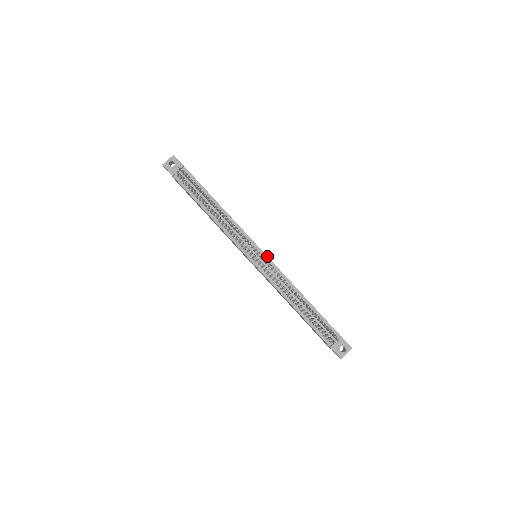
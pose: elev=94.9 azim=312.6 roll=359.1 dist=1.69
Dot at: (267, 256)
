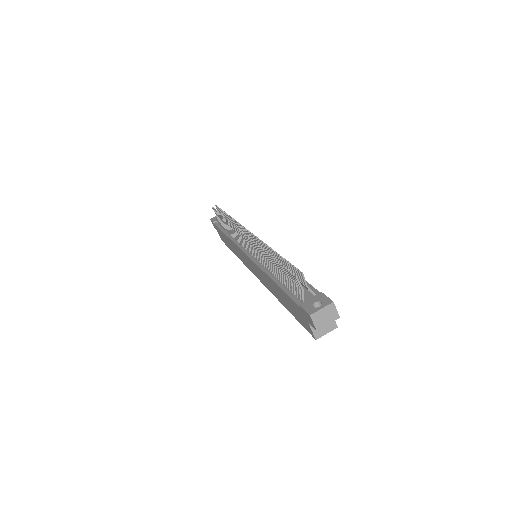
Dot at: occluded
